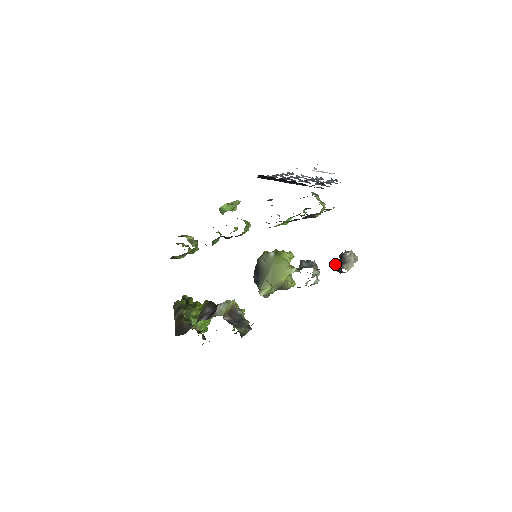
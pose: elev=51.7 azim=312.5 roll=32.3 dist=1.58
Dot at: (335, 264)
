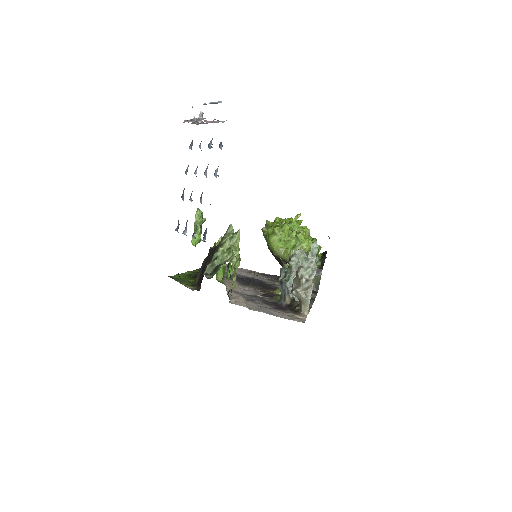
Dot at: occluded
